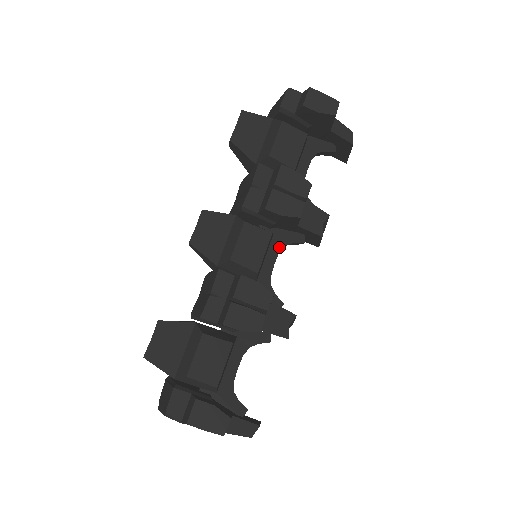
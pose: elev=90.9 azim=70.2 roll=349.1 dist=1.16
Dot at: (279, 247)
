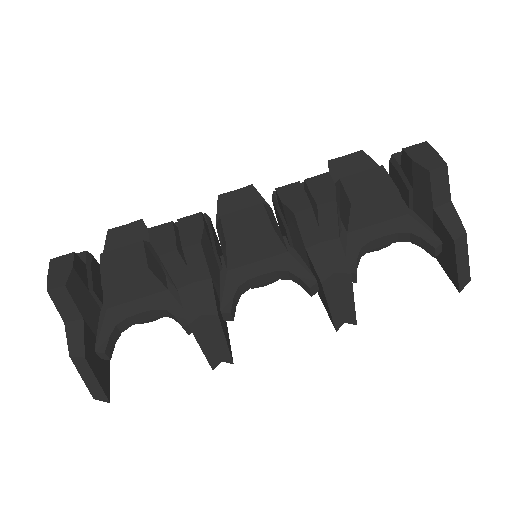
Dot at: (281, 267)
